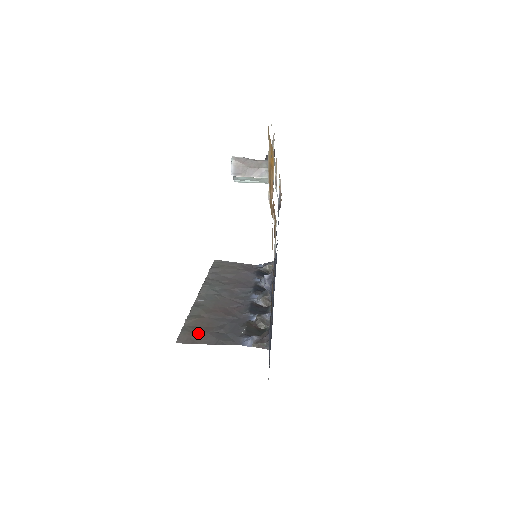
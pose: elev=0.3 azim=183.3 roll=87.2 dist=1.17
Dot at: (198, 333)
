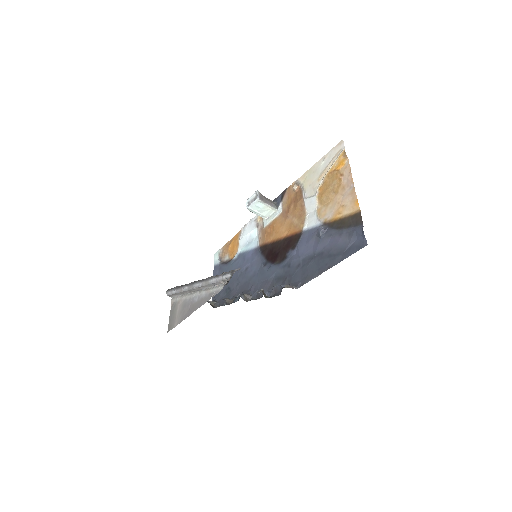
Dot at: occluded
